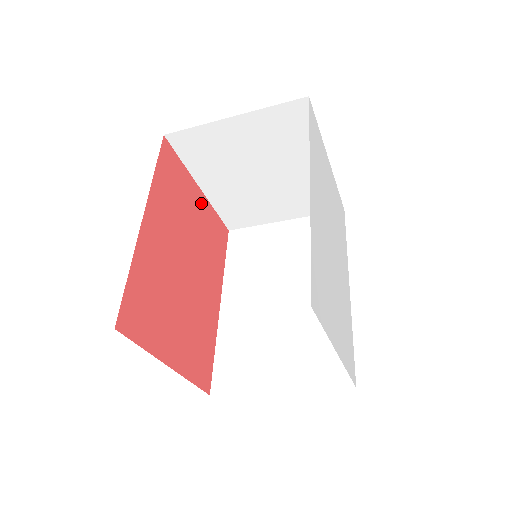
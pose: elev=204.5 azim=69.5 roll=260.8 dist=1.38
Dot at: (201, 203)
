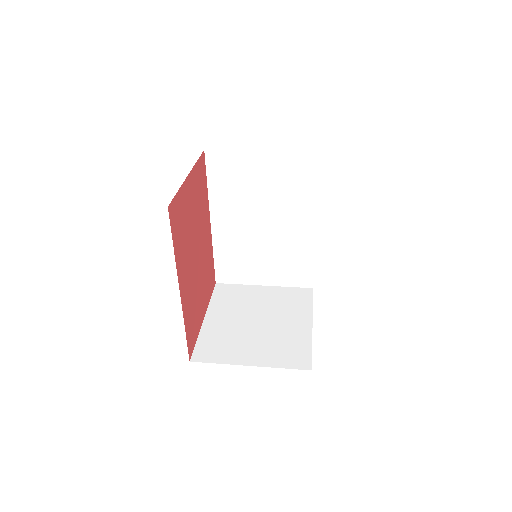
Dot at: (191, 185)
